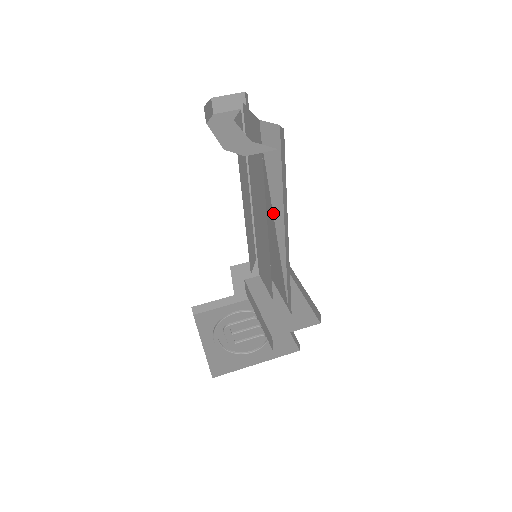
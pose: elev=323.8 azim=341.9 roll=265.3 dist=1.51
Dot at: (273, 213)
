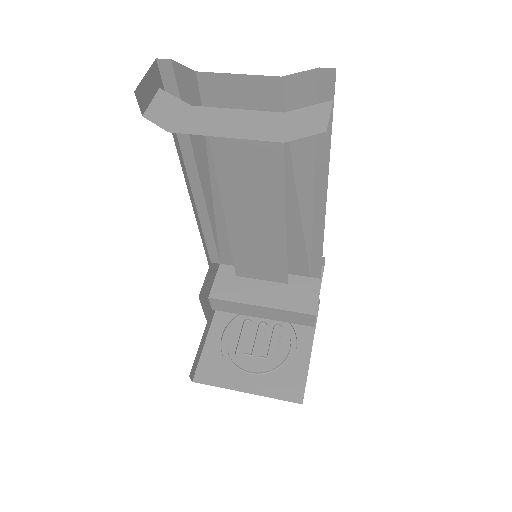
Dot at: (297, 189)
